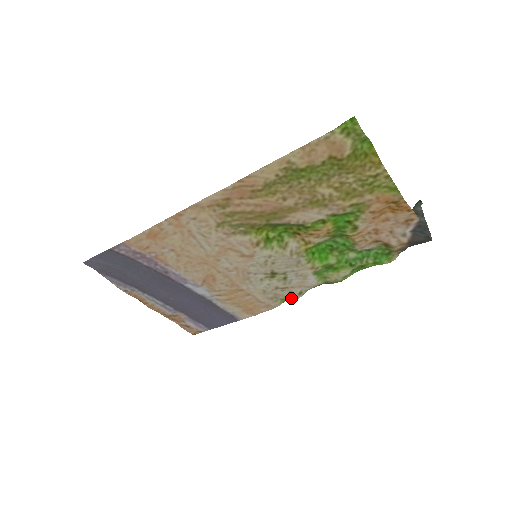
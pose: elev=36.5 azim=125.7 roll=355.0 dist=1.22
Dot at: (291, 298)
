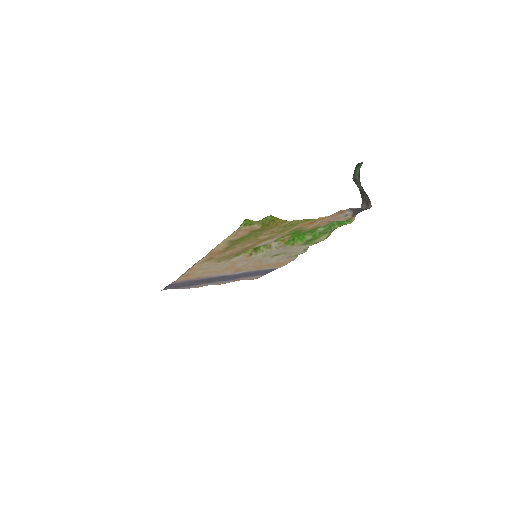
Dot at: (301, 253)
